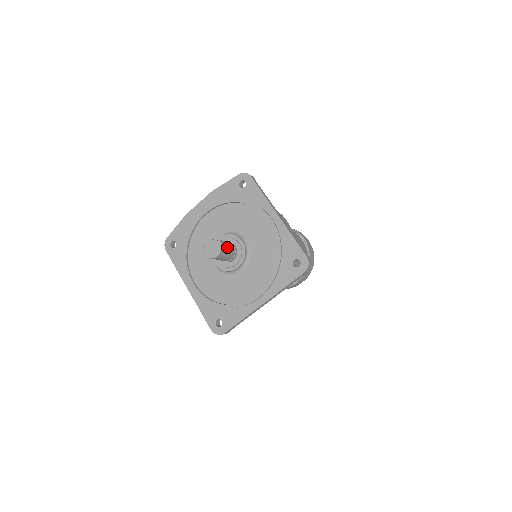
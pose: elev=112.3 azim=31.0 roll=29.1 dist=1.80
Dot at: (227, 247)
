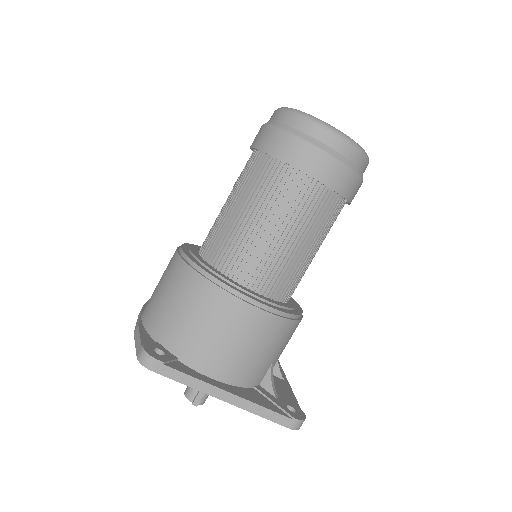
Dot at: occluded
